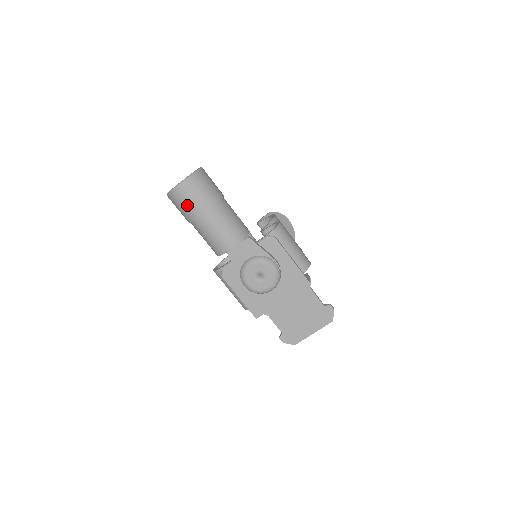
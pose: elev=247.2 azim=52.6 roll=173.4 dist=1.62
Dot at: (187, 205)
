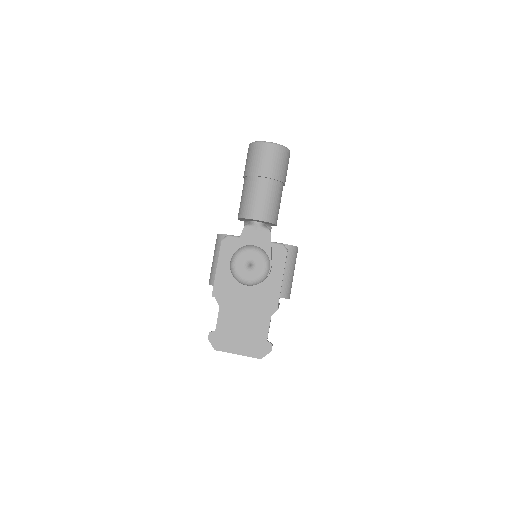
Dot at: (258, 161)
